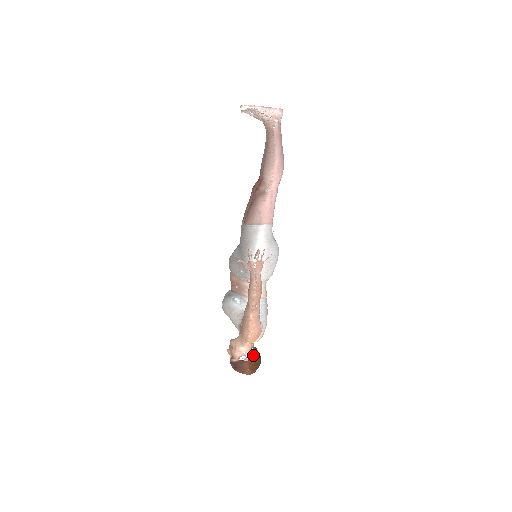
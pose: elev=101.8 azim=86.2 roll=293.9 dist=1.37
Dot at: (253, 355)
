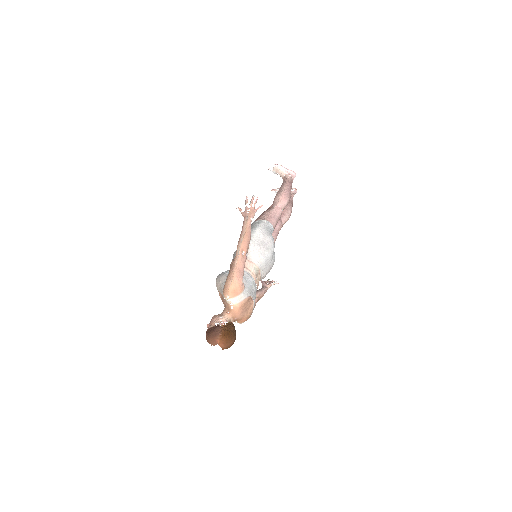
Dot at: (229, 324)
